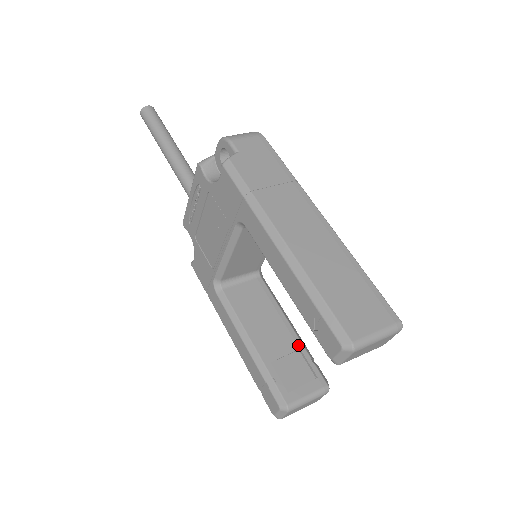
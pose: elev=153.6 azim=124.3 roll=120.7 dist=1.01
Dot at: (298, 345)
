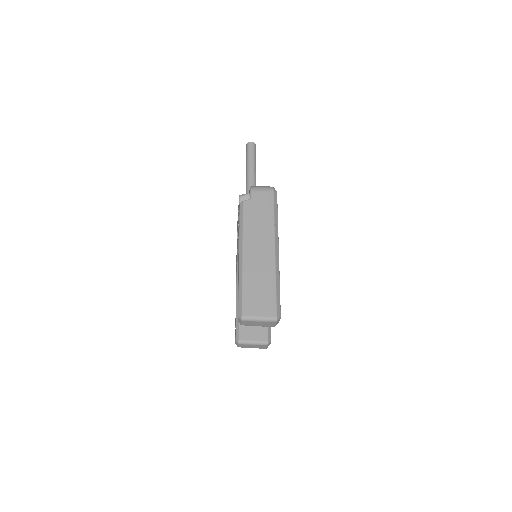
Dot at: occluded
